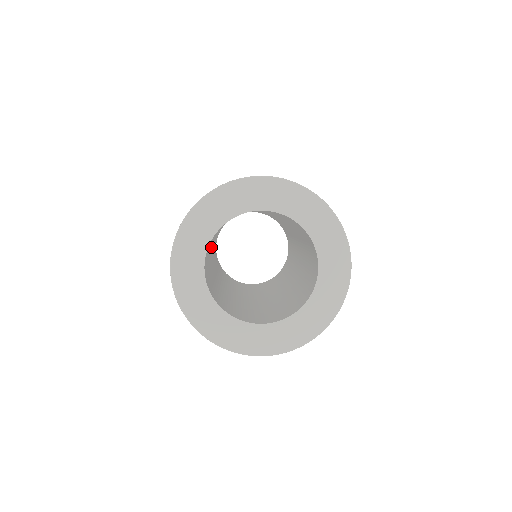
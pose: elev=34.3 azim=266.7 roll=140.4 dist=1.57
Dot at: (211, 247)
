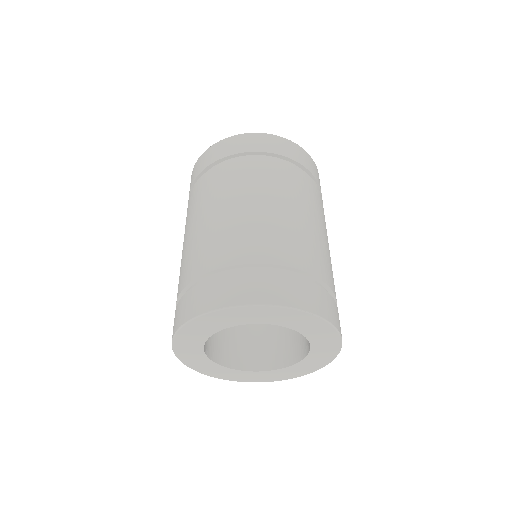
Dot at: occluded
